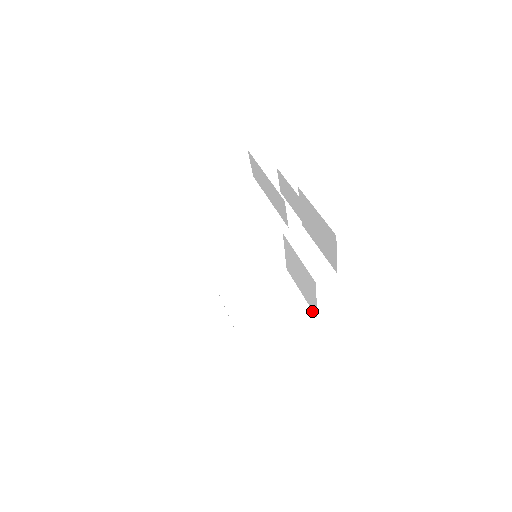
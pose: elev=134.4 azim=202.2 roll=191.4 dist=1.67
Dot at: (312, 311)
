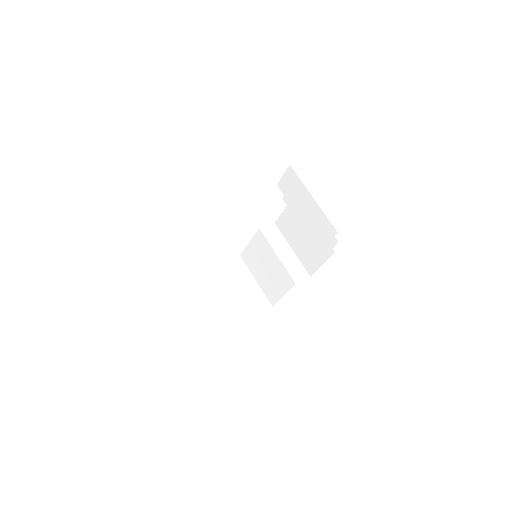
Dot at: (268, 300)
